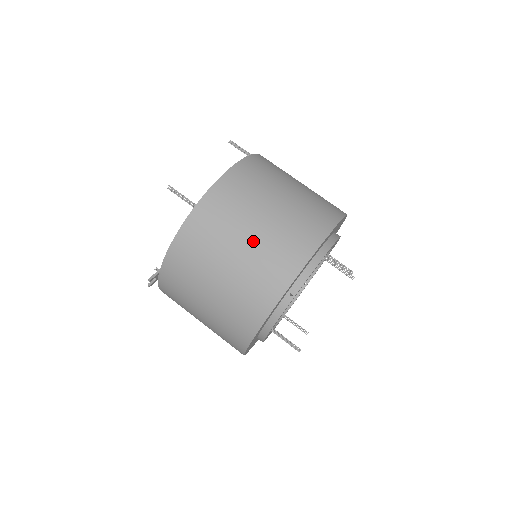
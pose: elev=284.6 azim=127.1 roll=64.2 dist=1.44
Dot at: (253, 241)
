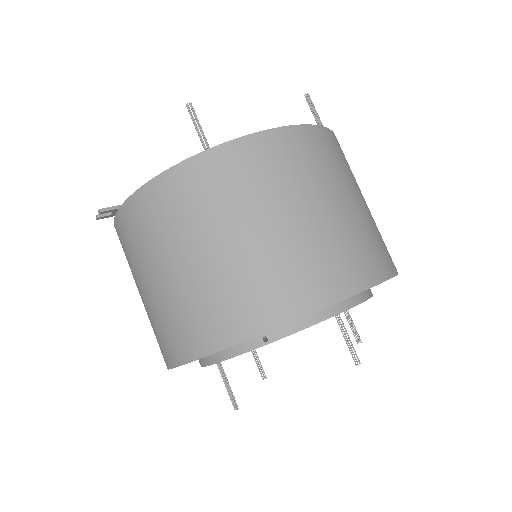
Dot at: (255, 242)
